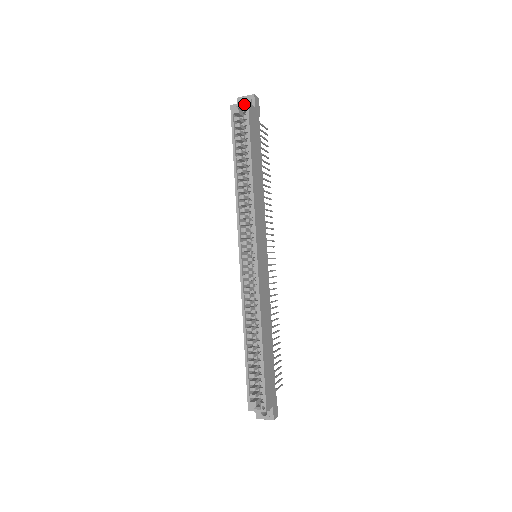
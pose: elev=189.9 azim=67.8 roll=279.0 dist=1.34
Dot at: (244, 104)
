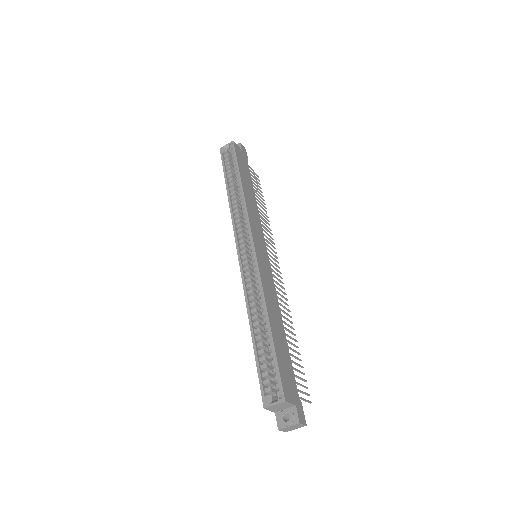
Dot at: (230, 143)
